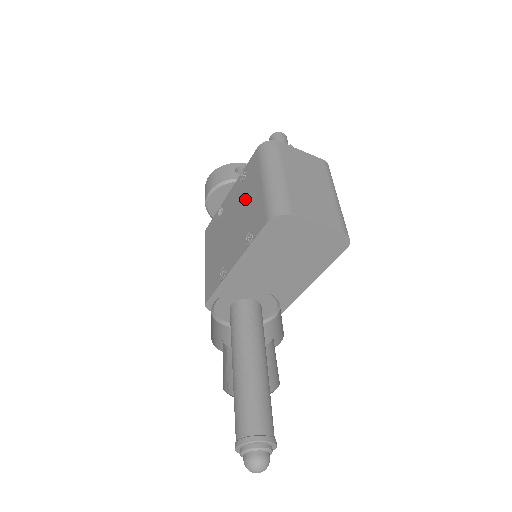
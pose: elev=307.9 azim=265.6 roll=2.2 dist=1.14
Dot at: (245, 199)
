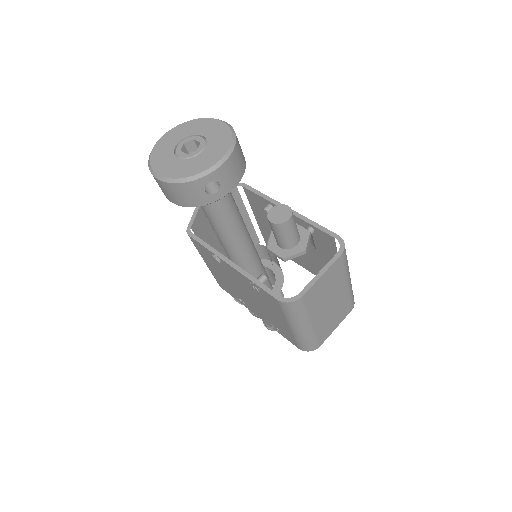
Dot at: (264, 306)
